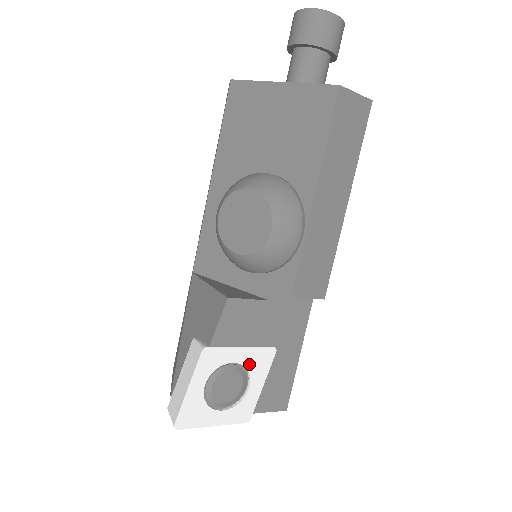
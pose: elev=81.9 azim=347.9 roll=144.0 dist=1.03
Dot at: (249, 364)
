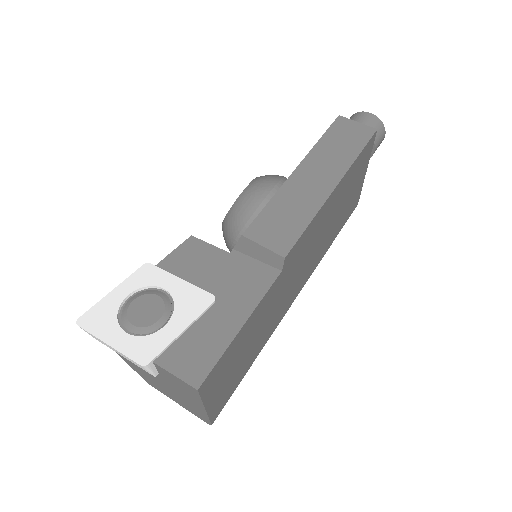
Dot at: (179, 299)
